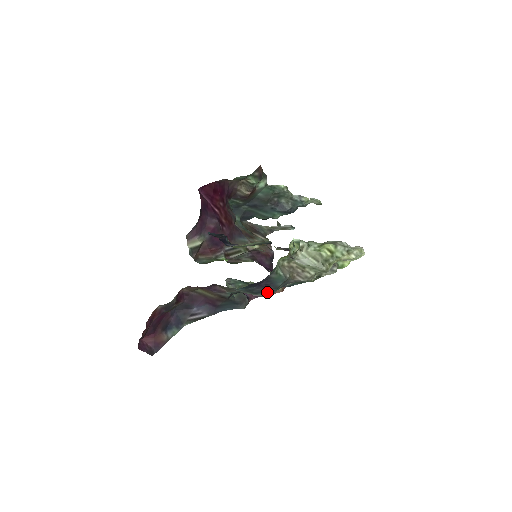
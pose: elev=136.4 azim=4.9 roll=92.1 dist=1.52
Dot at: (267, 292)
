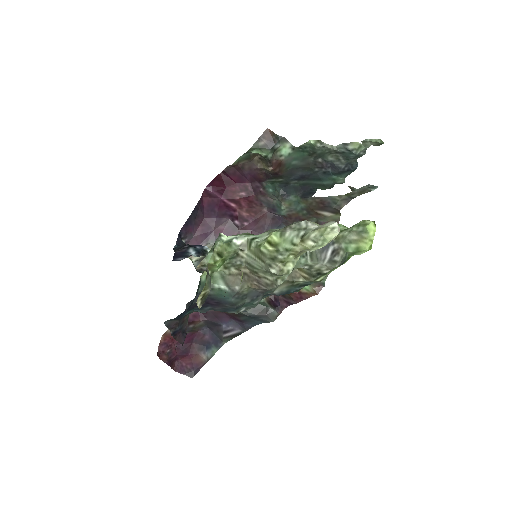
Dot at: (233, 309)
